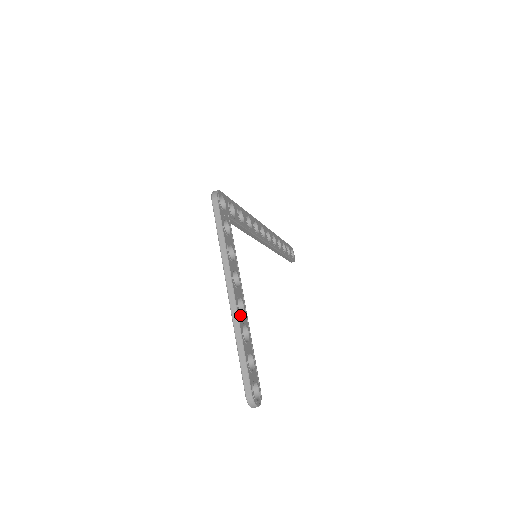
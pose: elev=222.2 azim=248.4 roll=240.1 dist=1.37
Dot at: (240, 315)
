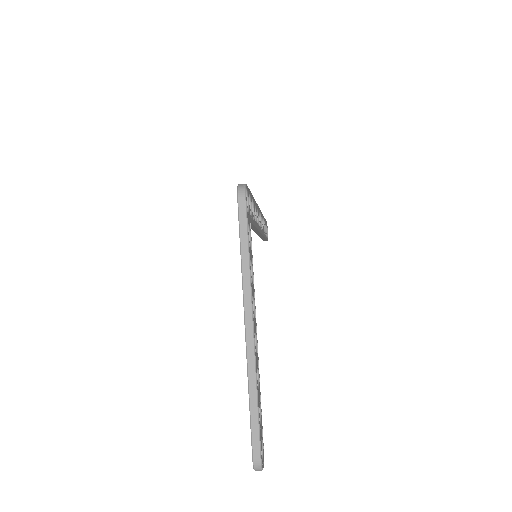
Dot at: (255, 357)
